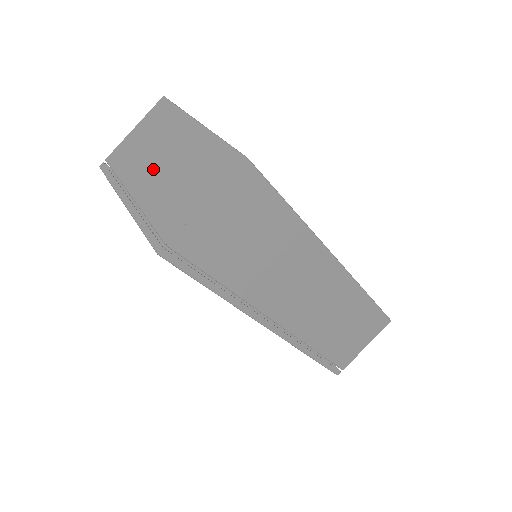
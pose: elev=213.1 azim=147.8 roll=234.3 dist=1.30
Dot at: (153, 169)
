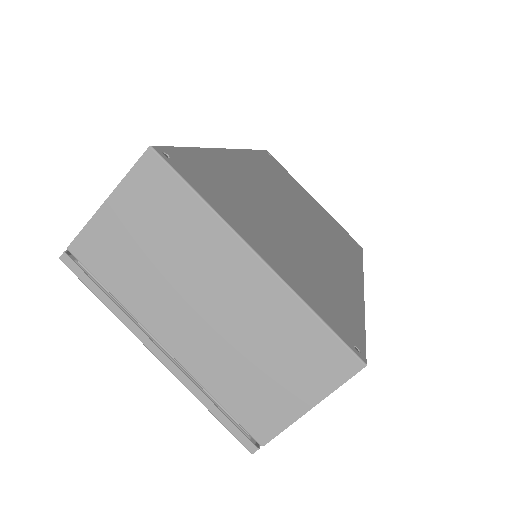
Dot at: (193, 317)
